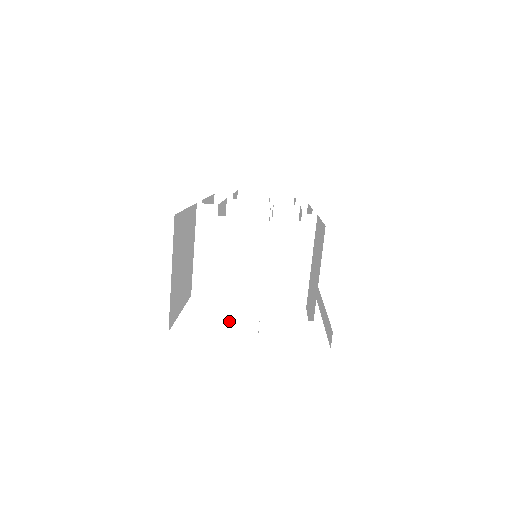
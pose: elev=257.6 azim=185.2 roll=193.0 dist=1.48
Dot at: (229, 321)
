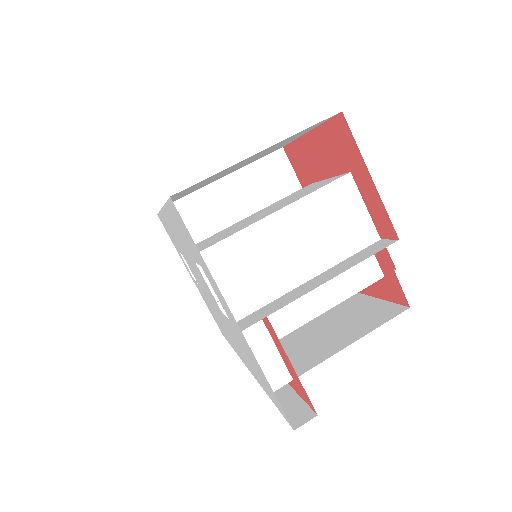
Dot at: (224, 274)
